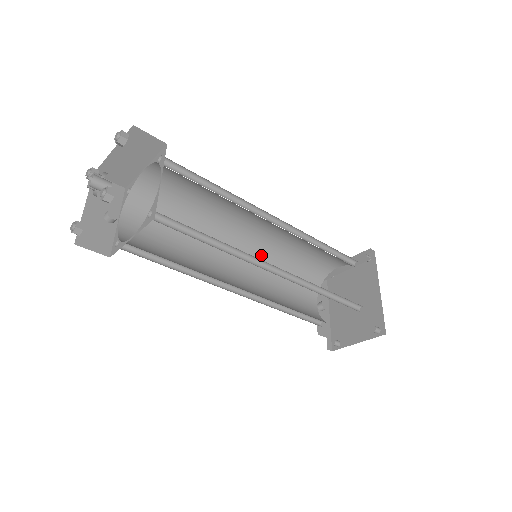
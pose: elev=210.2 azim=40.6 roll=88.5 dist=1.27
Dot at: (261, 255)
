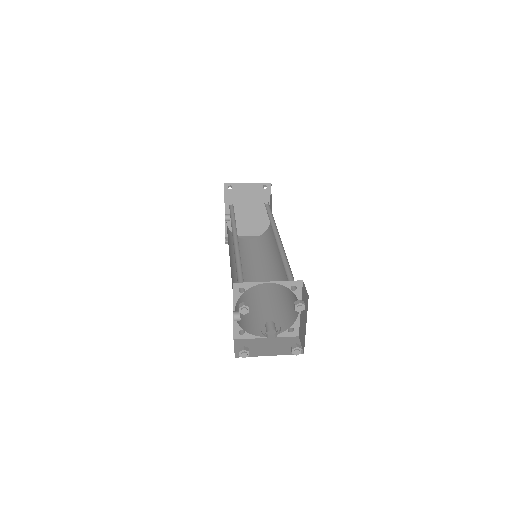
Dot at: (235, 231)
